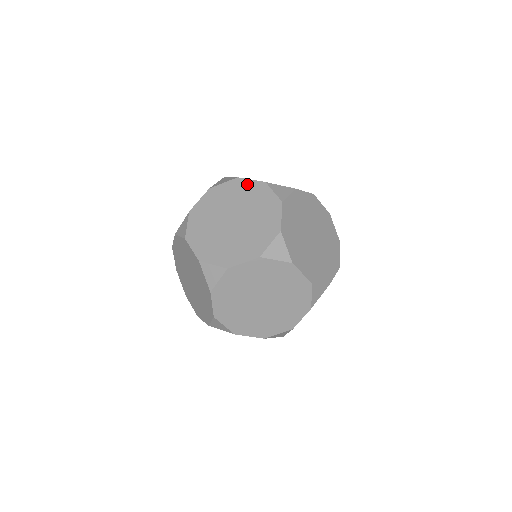
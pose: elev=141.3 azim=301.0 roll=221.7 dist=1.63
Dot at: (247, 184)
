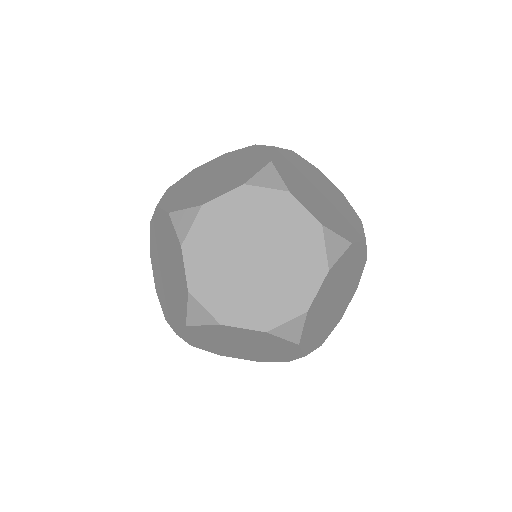
Dot at: (306, 162)
